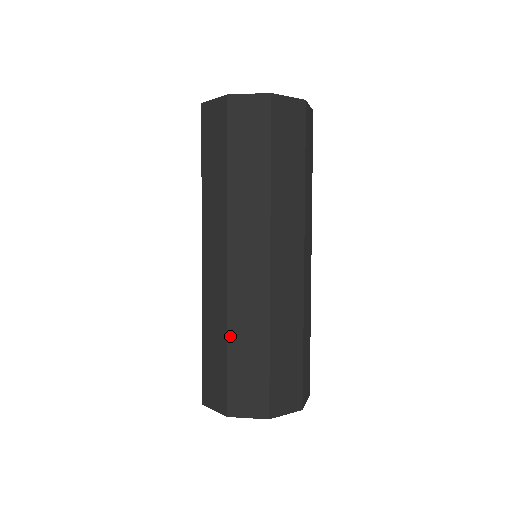
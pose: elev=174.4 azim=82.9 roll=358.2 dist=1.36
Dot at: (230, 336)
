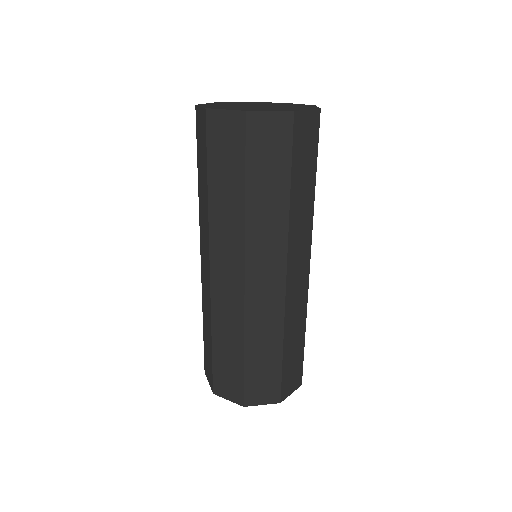
Dot at: (213, 334)
